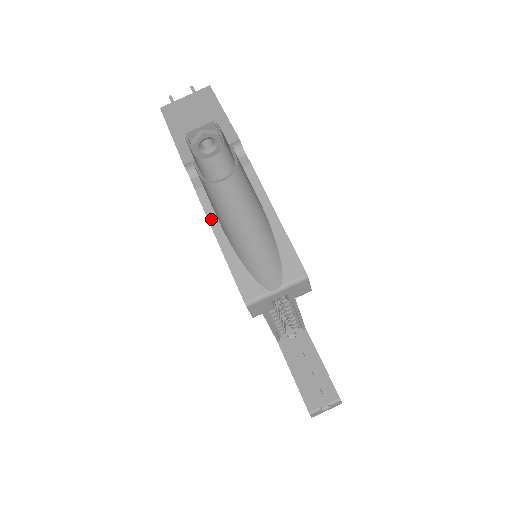
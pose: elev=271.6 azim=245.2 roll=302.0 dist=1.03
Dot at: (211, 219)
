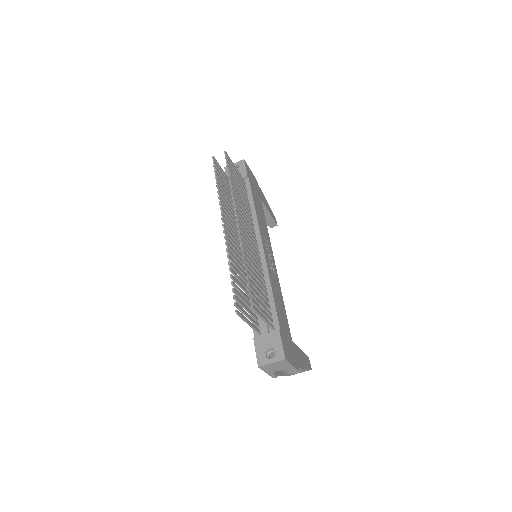
Dot at: occluded
